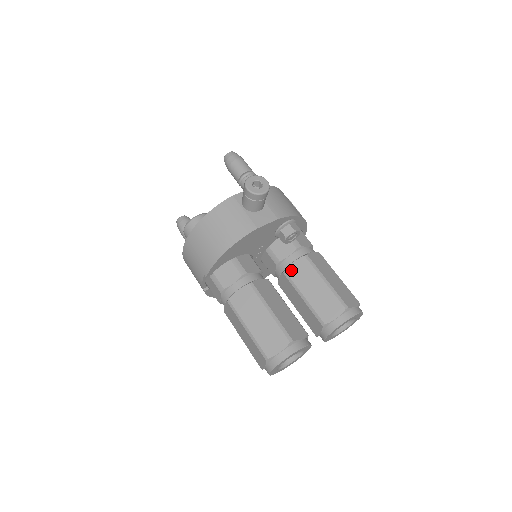
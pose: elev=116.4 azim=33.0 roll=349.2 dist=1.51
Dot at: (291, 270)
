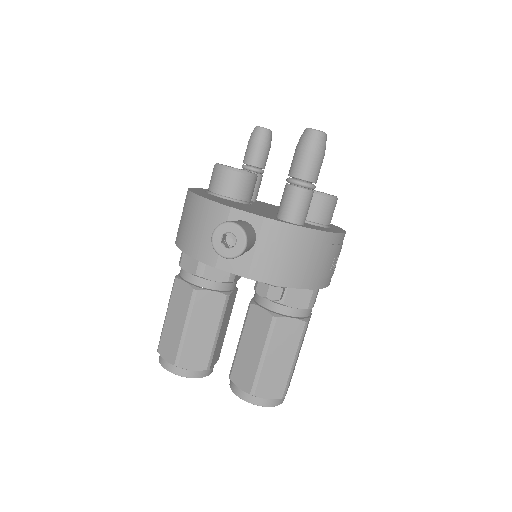
Dot at: (254, 310)
